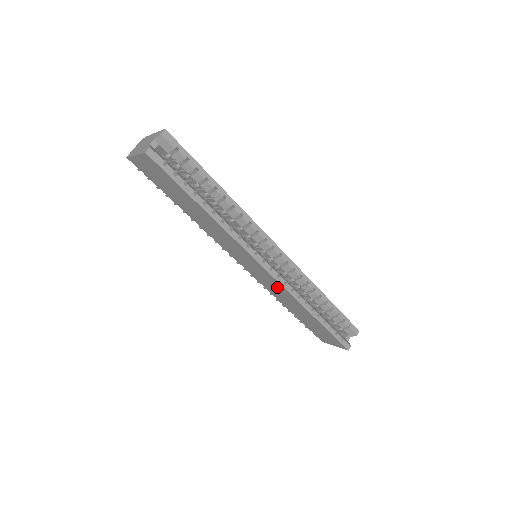
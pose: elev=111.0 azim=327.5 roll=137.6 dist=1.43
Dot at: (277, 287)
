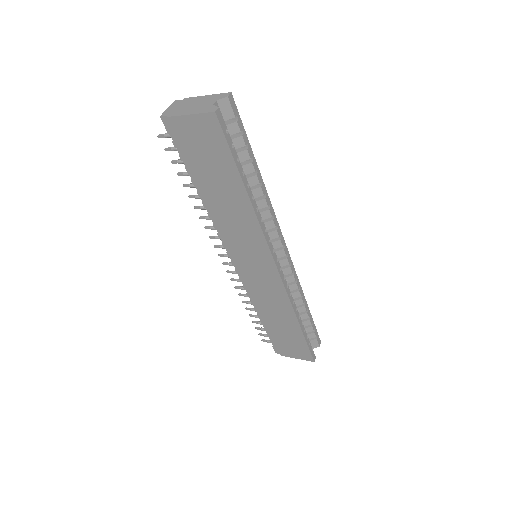
Dot at: (274, 291)
